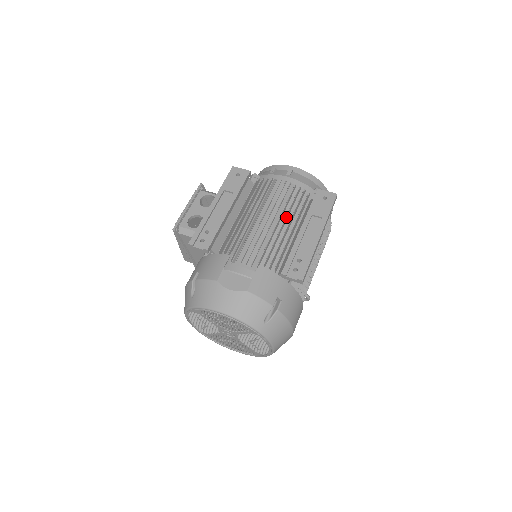
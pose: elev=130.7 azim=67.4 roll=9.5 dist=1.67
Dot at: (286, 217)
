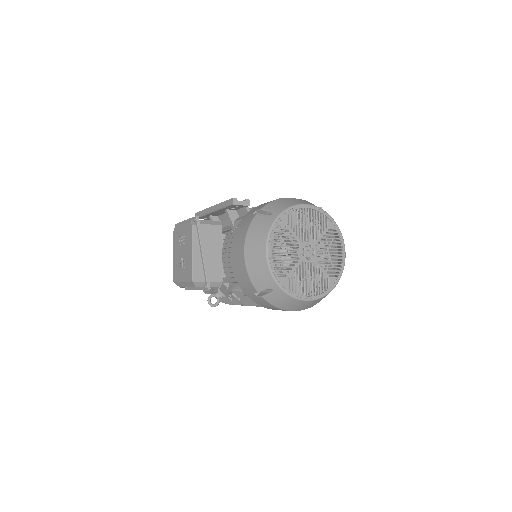
Dot at: occluded
